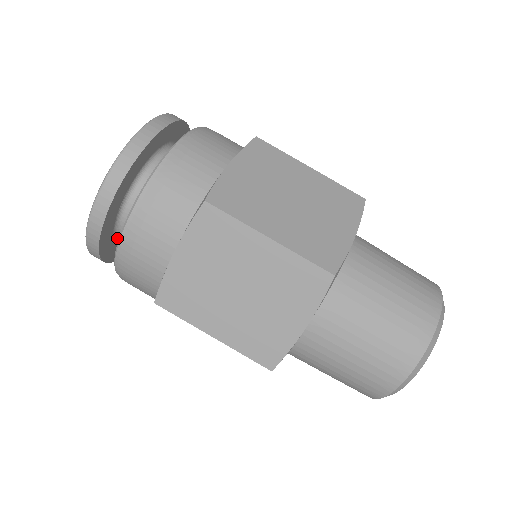
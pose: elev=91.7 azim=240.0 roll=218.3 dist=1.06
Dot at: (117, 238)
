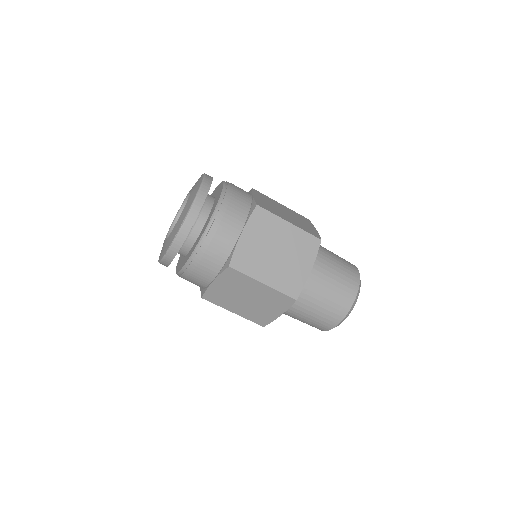
Dot at: occluded
